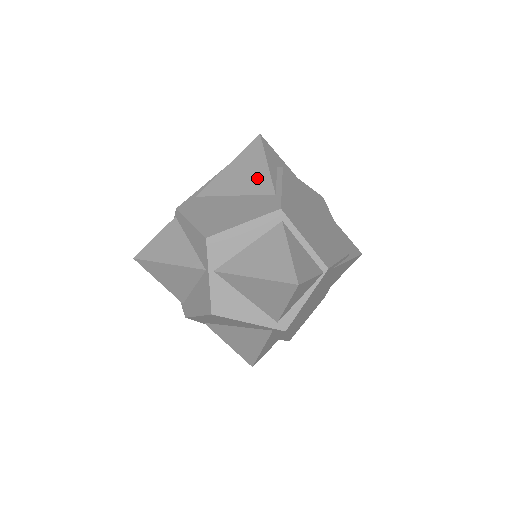
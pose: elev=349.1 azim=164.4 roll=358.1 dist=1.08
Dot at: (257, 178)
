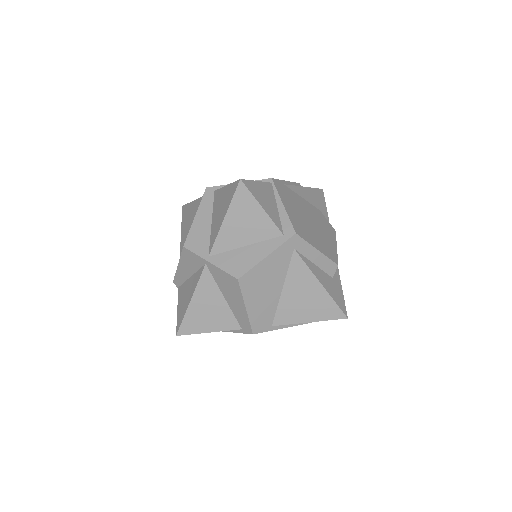
Dot at: (194, 210)
